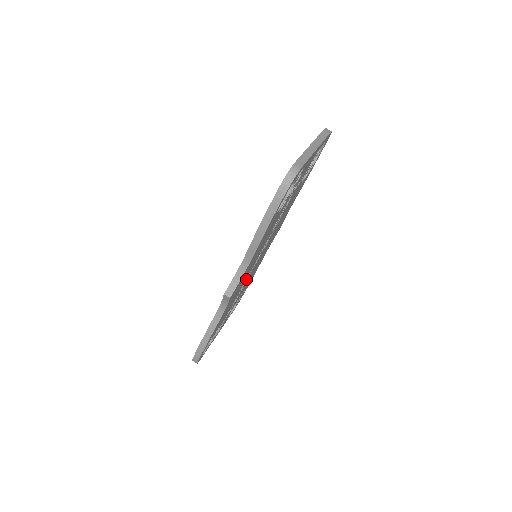
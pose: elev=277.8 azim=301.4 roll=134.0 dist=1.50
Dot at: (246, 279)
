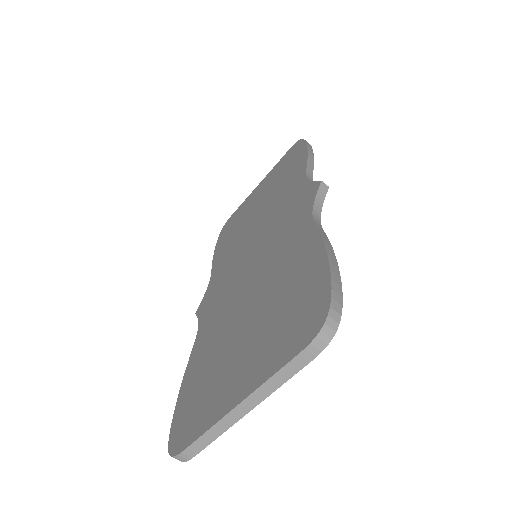
Dot at: occluded
